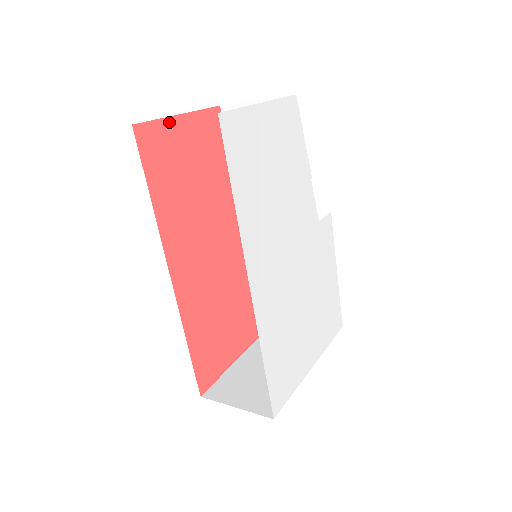
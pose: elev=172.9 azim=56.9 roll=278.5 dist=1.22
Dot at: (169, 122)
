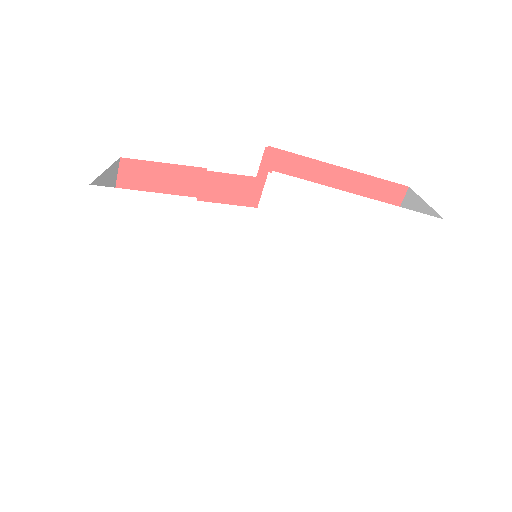
Dot at: occluded
